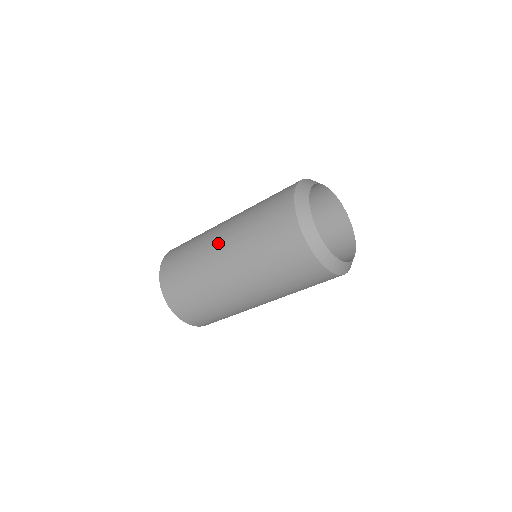
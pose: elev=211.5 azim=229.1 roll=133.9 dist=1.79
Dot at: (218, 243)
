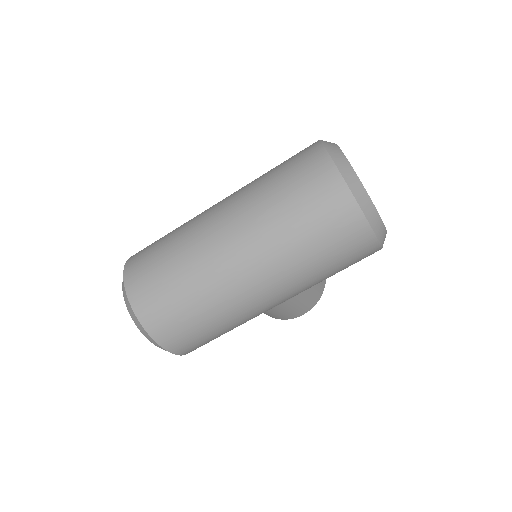
Dot at: (217, 204)
